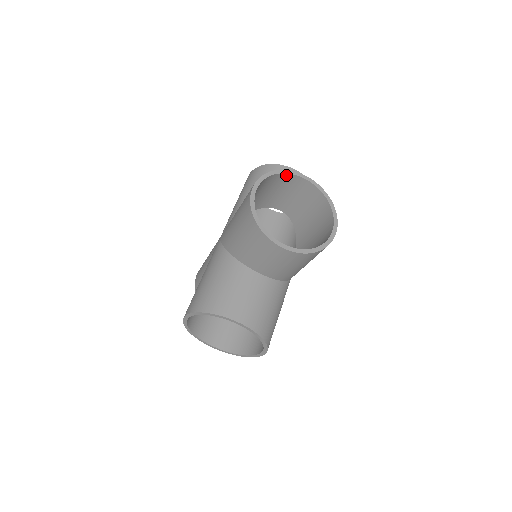
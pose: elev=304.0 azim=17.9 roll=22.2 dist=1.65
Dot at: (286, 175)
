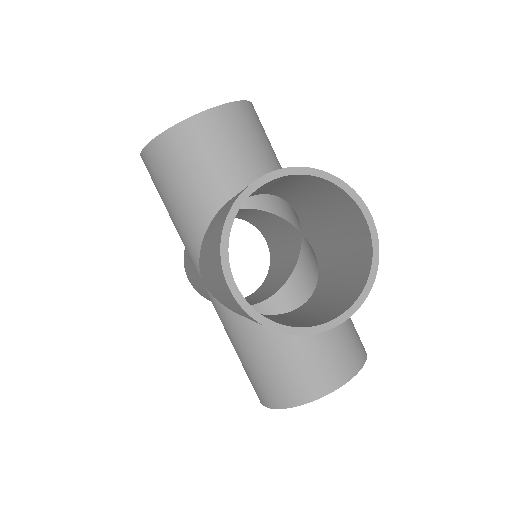
Dot at: (241, 205)
